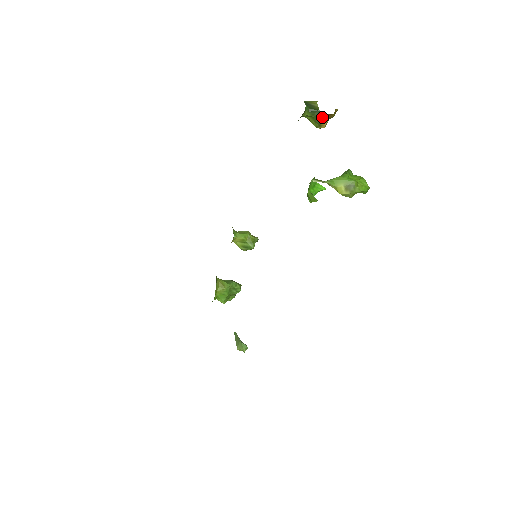
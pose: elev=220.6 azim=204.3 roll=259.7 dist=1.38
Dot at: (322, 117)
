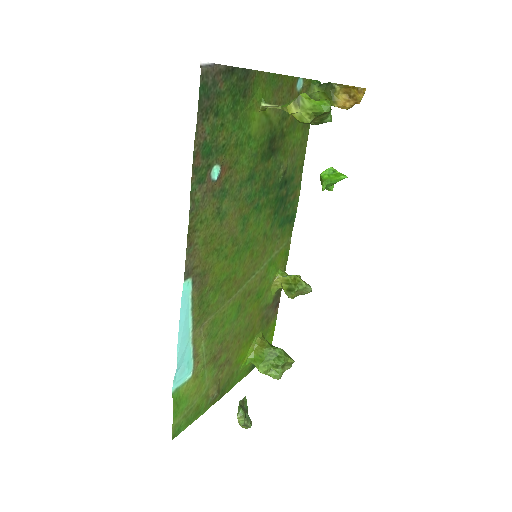
Dot at: (333, 90)
